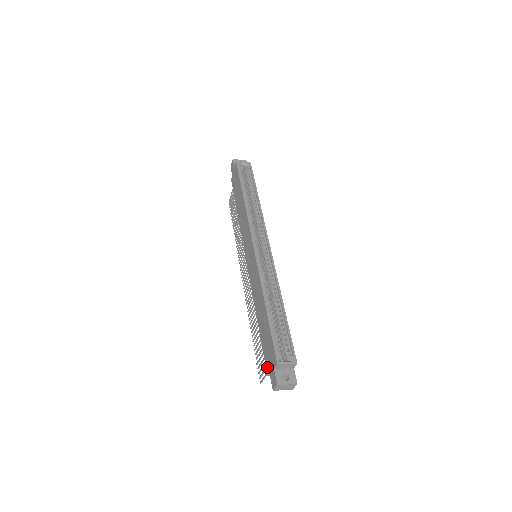
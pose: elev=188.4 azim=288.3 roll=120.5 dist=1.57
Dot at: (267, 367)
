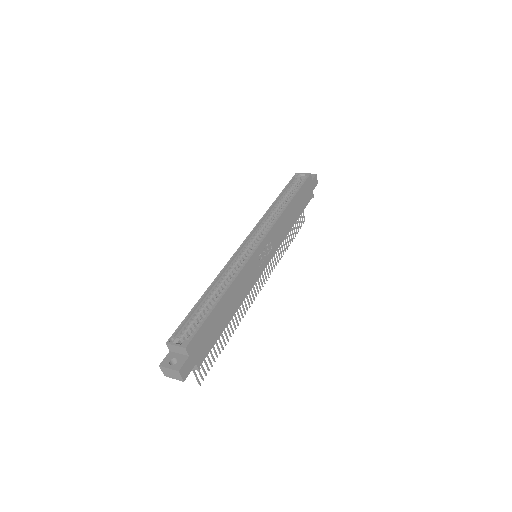
Dot at: occluded
